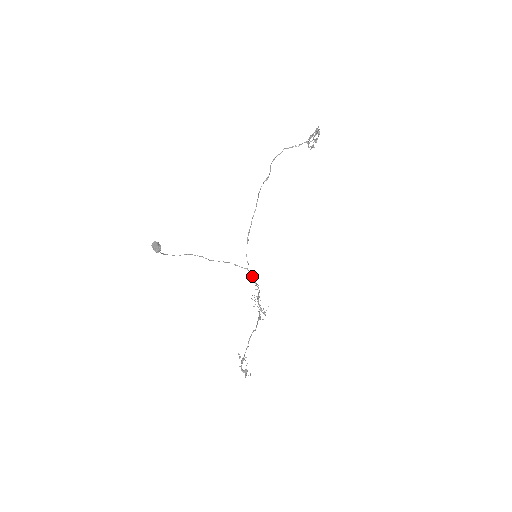
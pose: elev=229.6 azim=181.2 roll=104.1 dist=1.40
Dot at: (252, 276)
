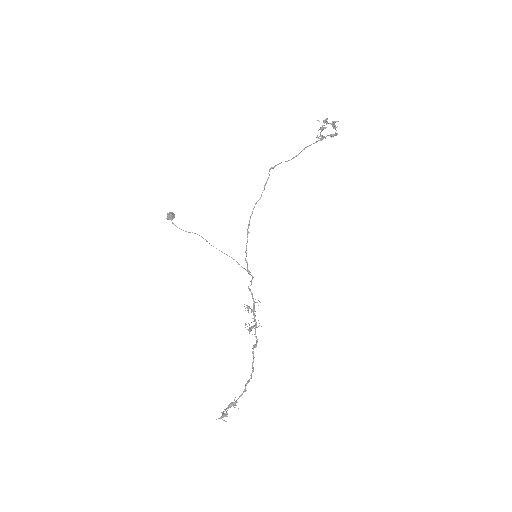
Dot at: (251, 281)
